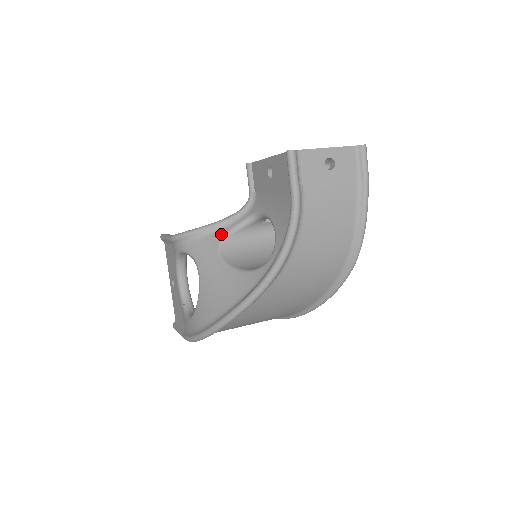
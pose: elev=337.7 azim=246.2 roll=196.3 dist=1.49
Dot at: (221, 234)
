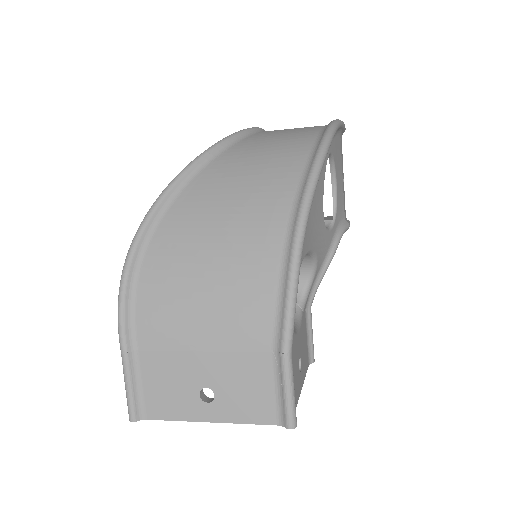
Dot at: occluded
